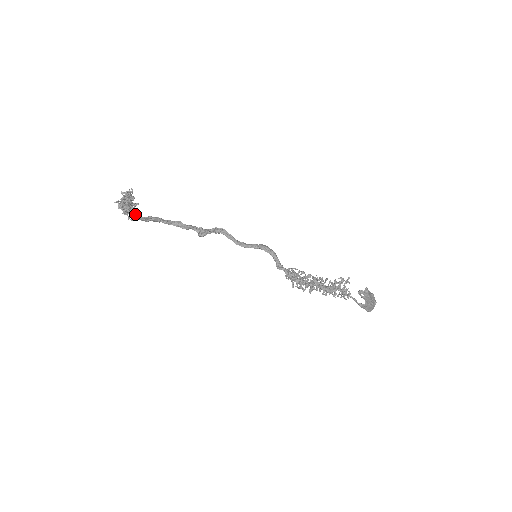
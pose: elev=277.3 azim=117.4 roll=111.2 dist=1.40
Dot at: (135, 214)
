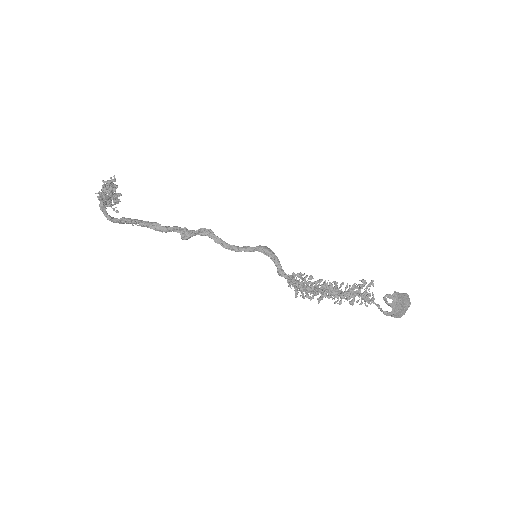
Dot at: occluded
